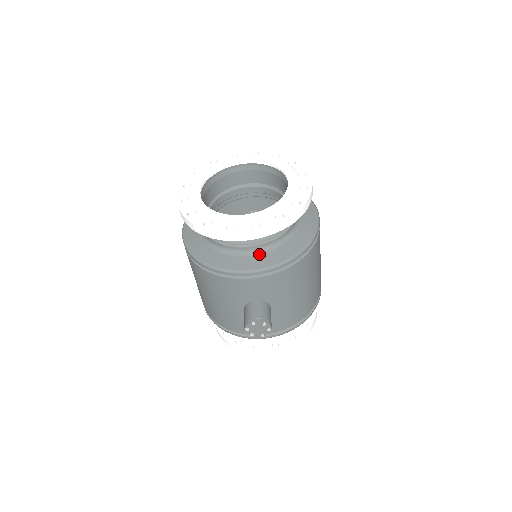
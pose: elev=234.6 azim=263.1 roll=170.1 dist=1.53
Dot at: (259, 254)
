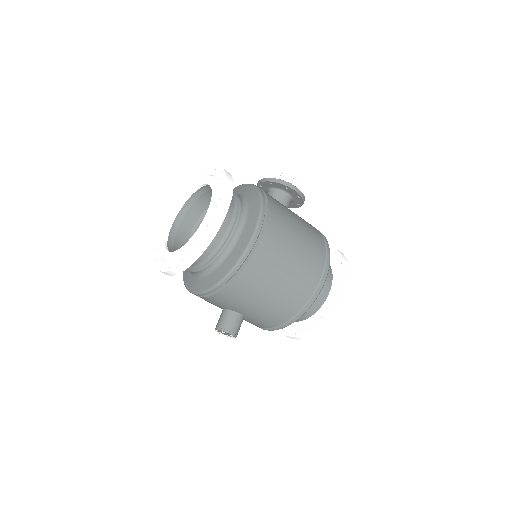
Dot at: (202, 278)
